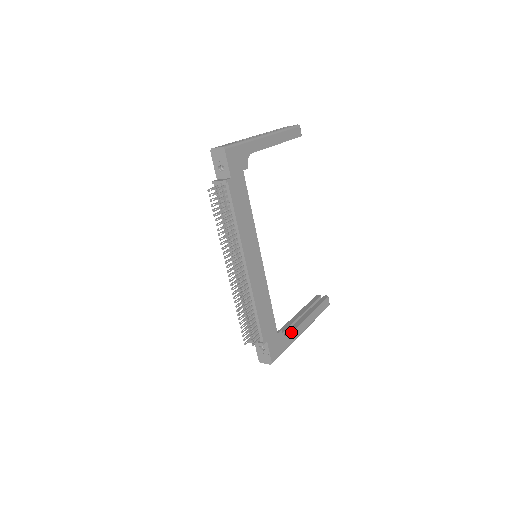
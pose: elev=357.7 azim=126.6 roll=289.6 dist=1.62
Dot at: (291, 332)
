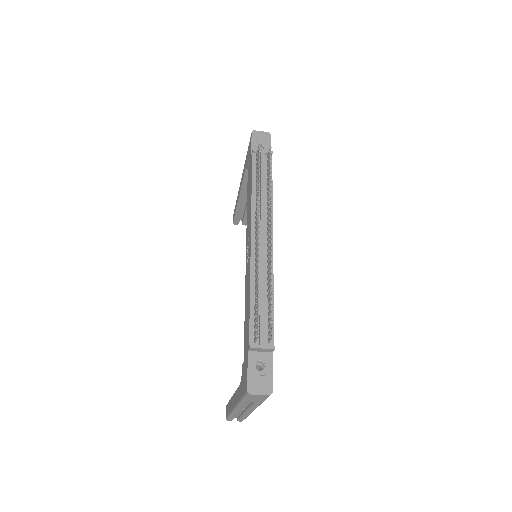
Dot at: occluded
